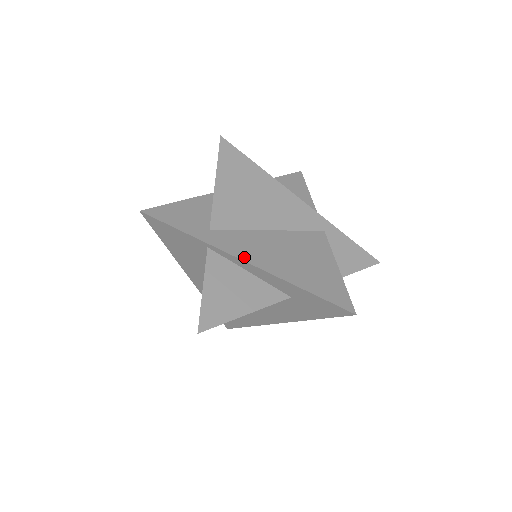
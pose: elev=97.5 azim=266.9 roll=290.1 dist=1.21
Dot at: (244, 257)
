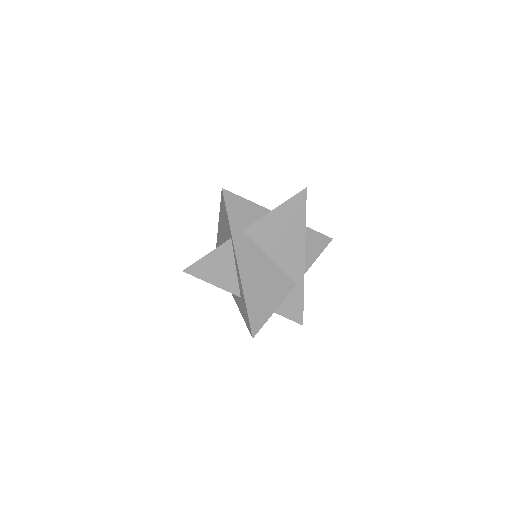
Dot at: (240, 261)
